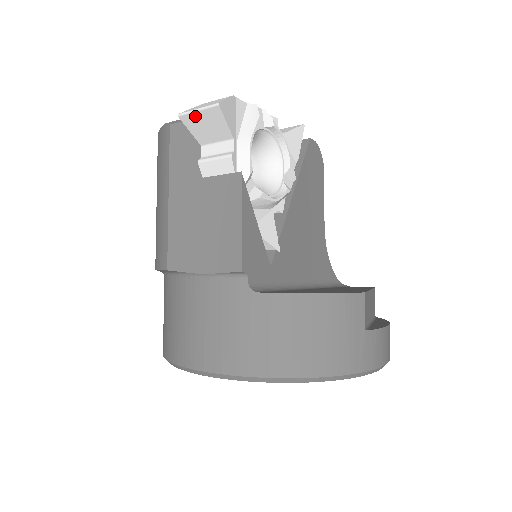
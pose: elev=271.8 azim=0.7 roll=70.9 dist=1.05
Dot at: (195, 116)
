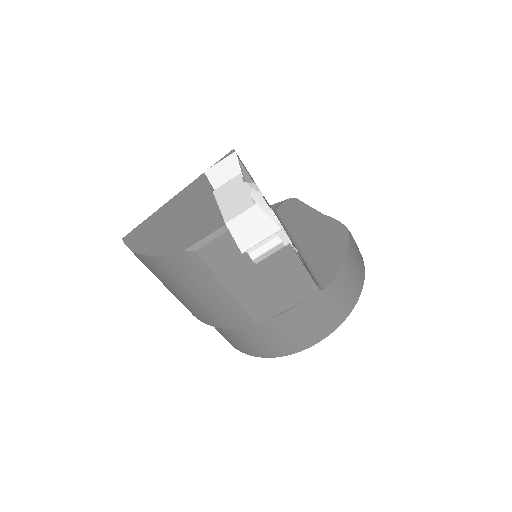
Dot at: (256, 244)
